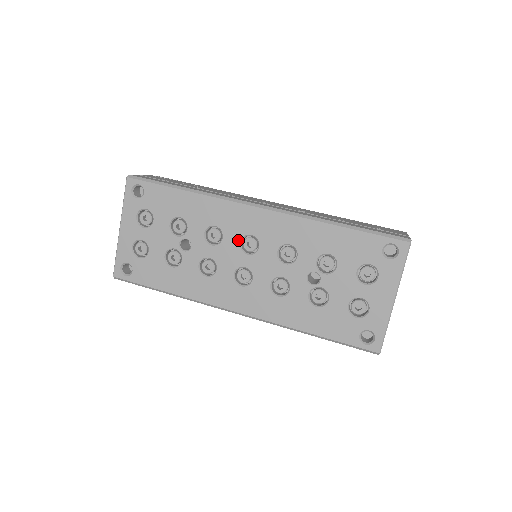
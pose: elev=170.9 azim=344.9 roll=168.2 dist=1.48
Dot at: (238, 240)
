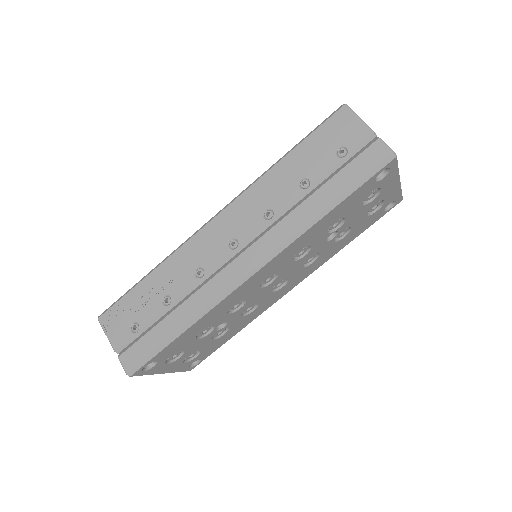
Dot at: (258, 289)
